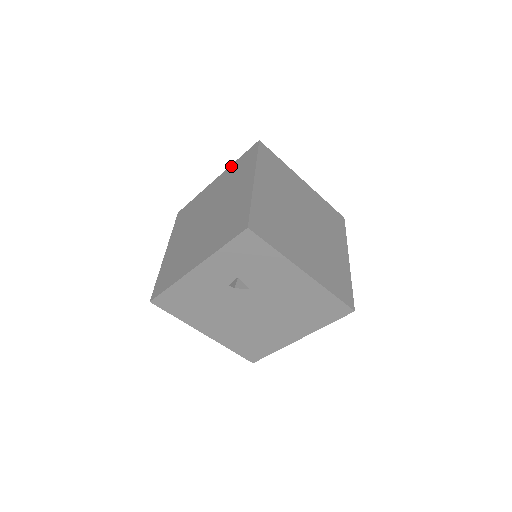
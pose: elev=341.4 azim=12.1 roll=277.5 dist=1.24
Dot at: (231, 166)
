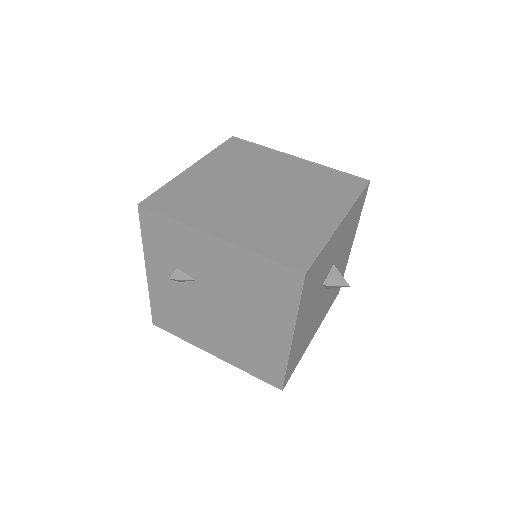
Dot at: occluded
